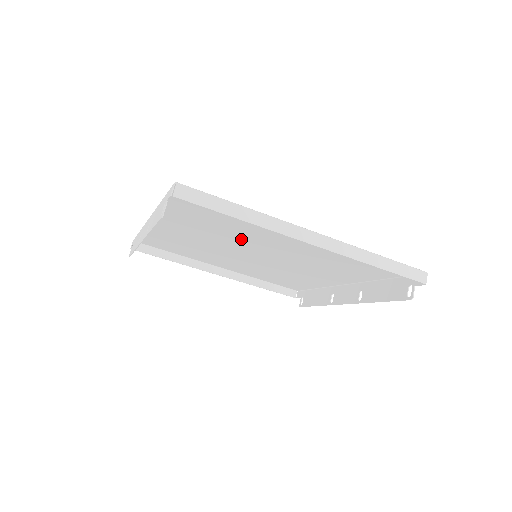
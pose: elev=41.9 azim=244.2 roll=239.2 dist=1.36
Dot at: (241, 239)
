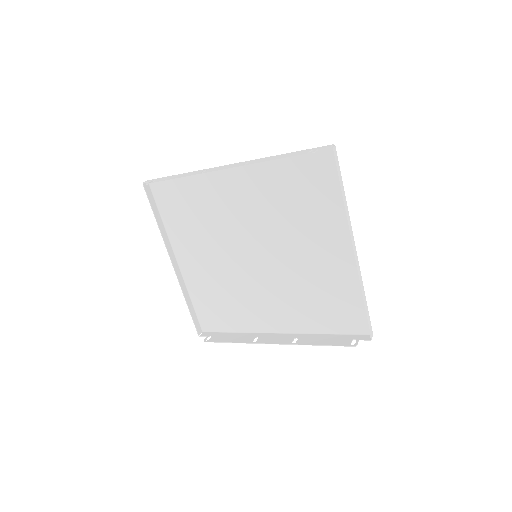
Dot at: (277, 229)
